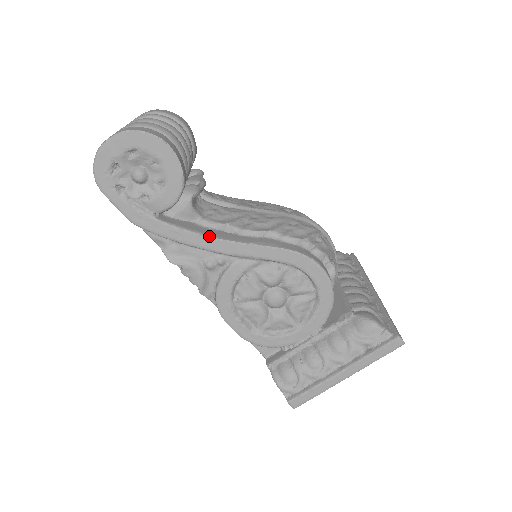
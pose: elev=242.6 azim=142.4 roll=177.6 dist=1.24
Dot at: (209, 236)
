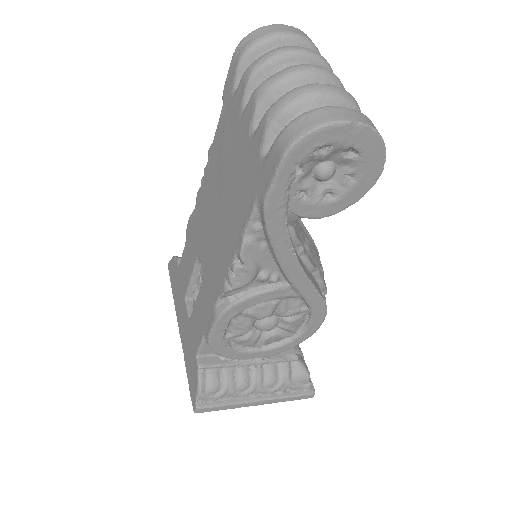
Dot at: (298, 260)
